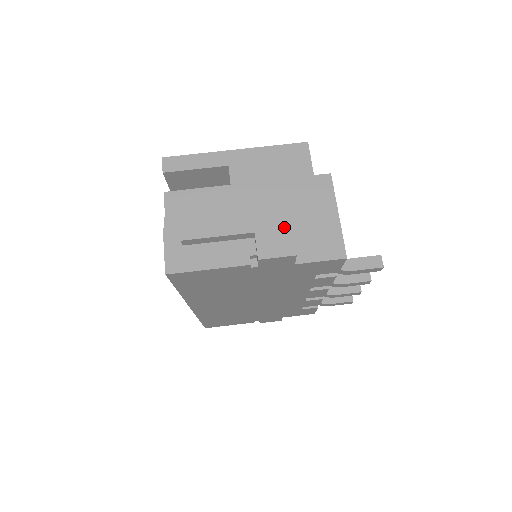
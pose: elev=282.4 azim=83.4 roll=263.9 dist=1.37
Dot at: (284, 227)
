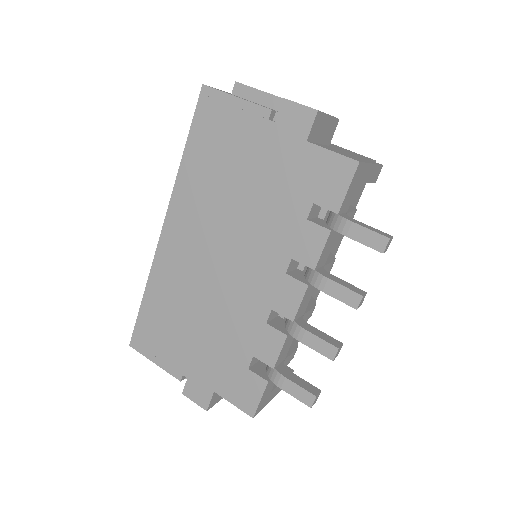
Dot at: occluded
